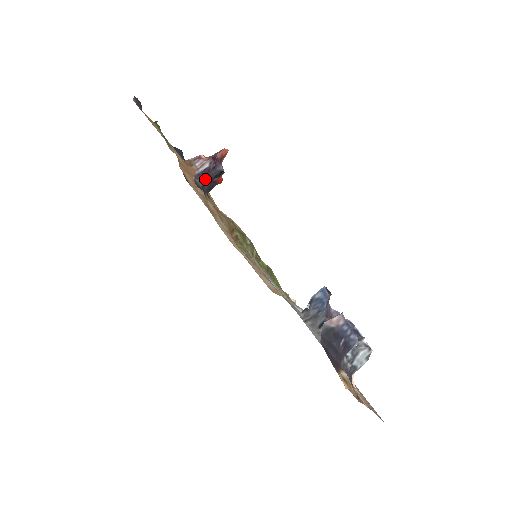
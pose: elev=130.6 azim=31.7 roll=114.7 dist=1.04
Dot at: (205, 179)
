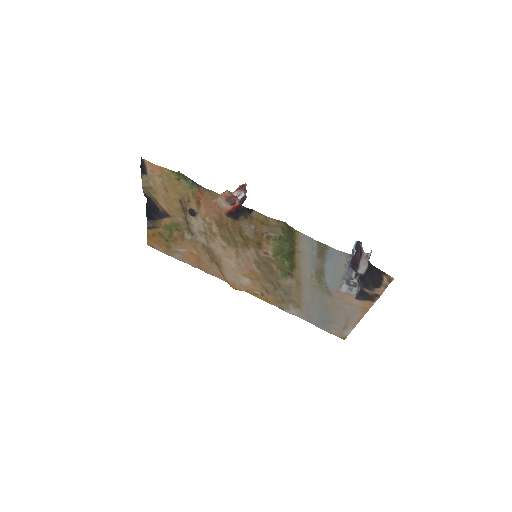
Dot at: (241, 204)
